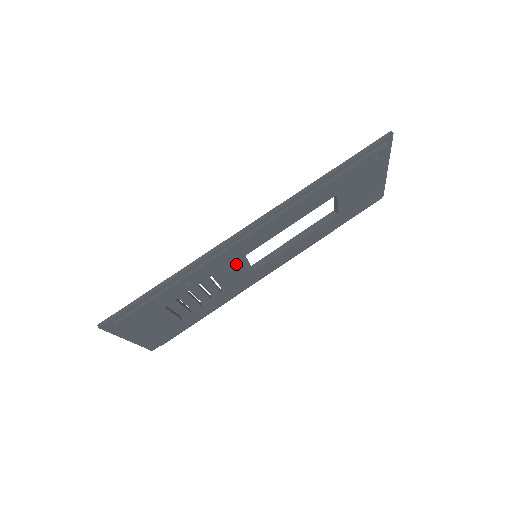
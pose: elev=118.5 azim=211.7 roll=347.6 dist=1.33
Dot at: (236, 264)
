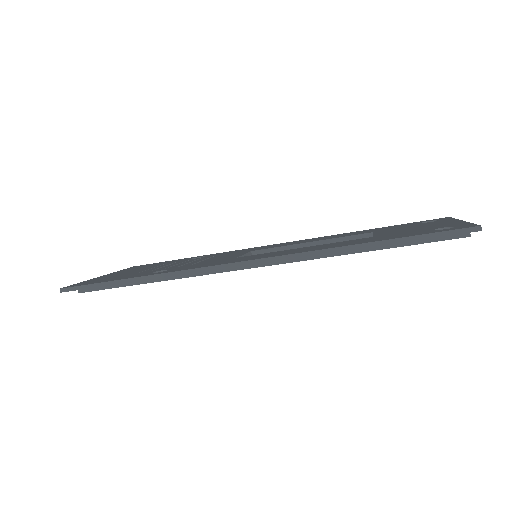
Dot at: occluded
